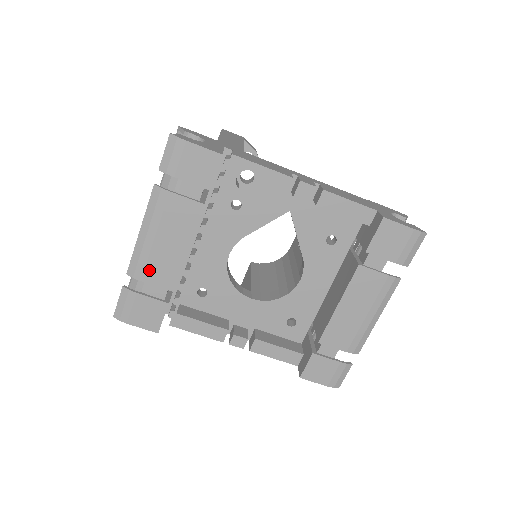
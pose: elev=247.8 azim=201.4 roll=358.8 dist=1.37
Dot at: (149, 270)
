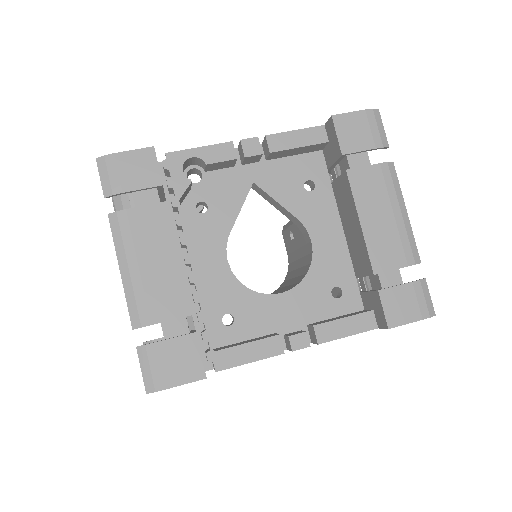
Dot at: (153, 306)
